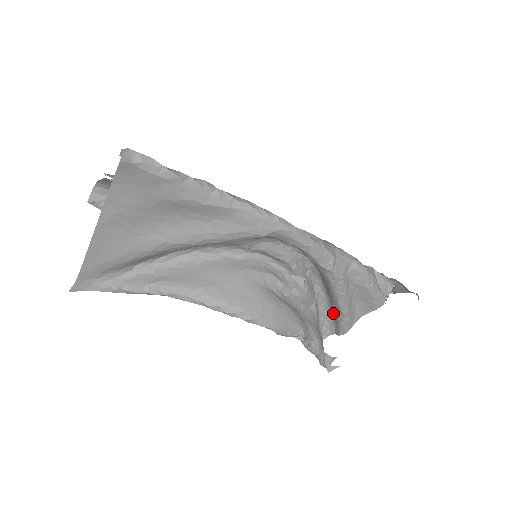
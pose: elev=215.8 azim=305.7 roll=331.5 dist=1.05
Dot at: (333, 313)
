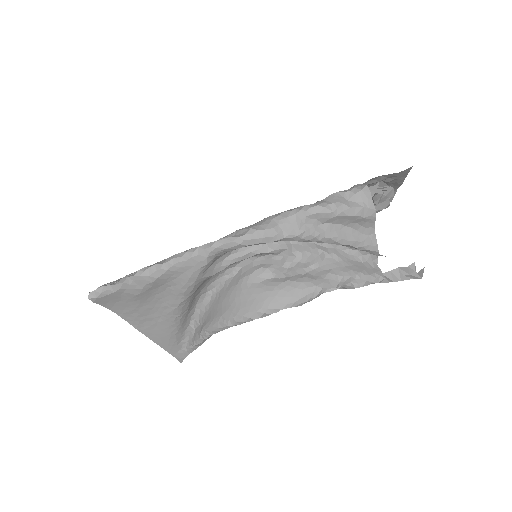
Dot at: occluded
